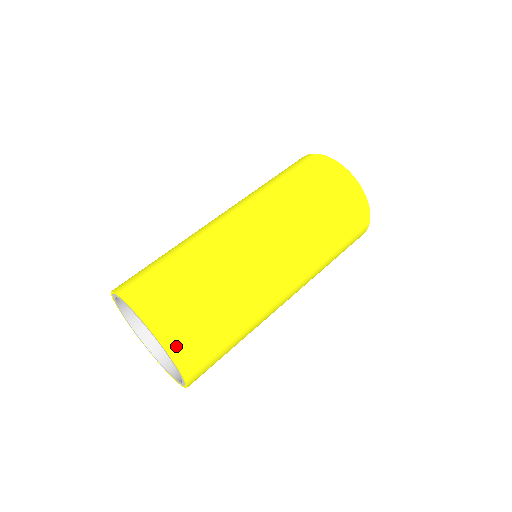
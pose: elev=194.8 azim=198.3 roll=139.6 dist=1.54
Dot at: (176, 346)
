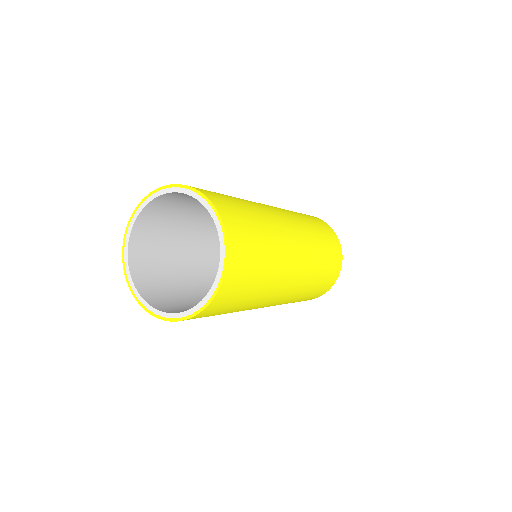
Dot at: (231, 275)
